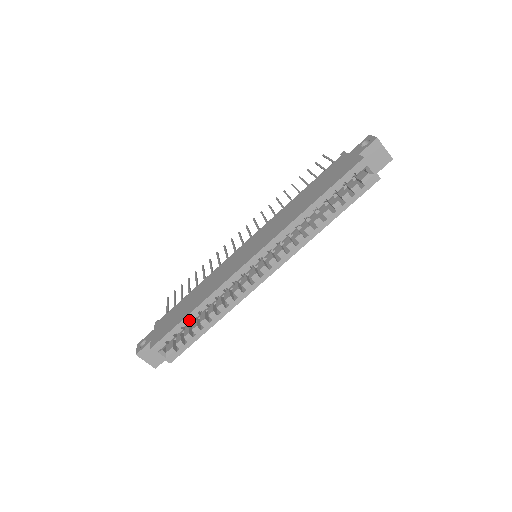
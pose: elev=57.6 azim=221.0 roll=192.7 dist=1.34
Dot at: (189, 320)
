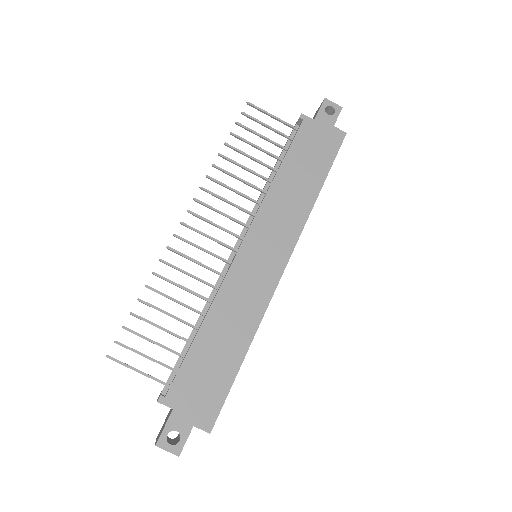
Dot at: (237, 368)
